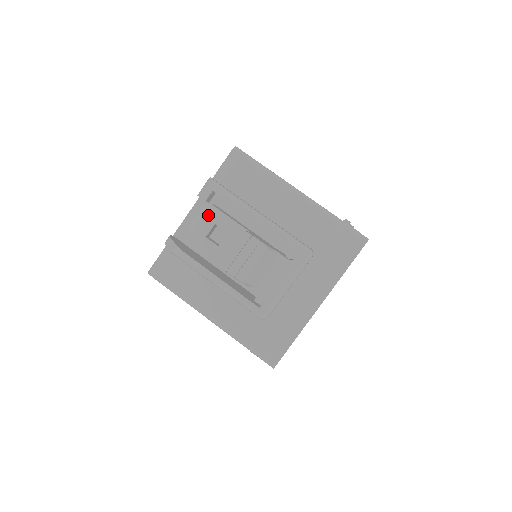
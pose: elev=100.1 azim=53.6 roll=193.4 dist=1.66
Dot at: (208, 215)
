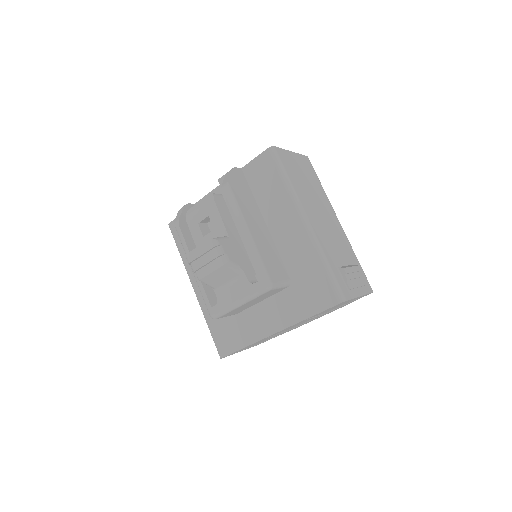
Dot at: (207, 205)
